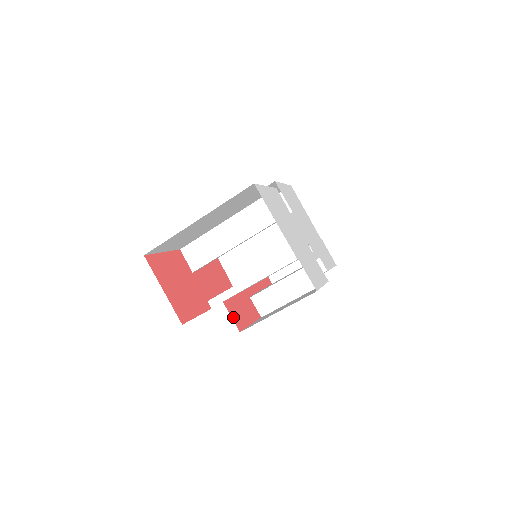
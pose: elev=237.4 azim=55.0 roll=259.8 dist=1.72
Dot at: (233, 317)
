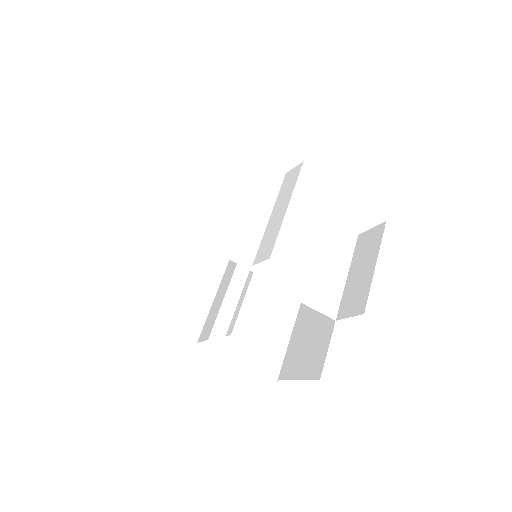
Dot at: occluded
